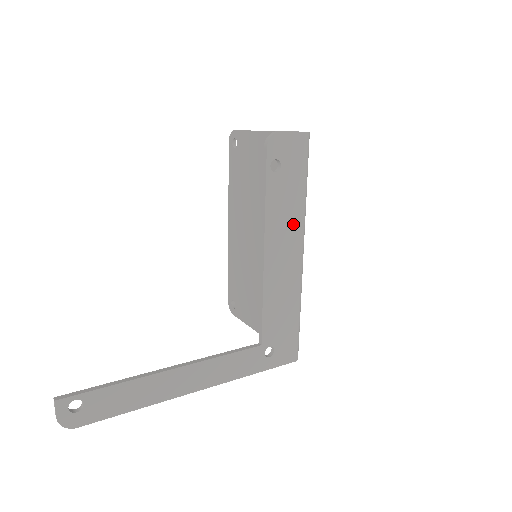
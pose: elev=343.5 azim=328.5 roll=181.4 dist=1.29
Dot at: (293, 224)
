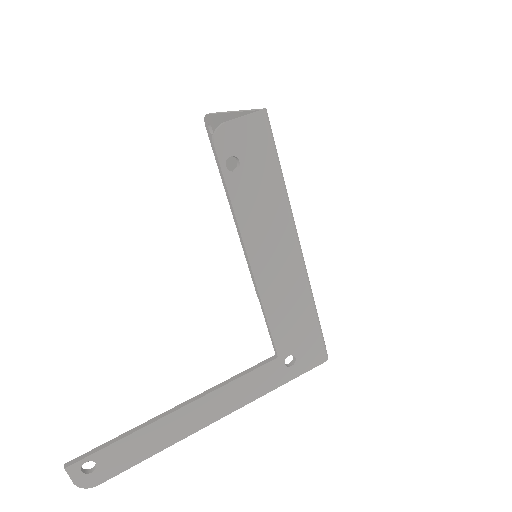
Dot at: (277, 221)
